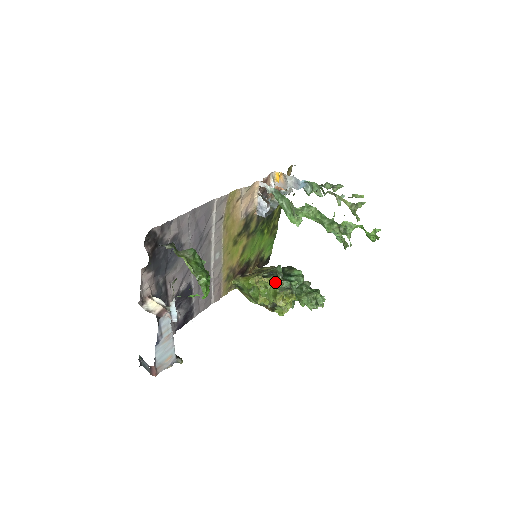
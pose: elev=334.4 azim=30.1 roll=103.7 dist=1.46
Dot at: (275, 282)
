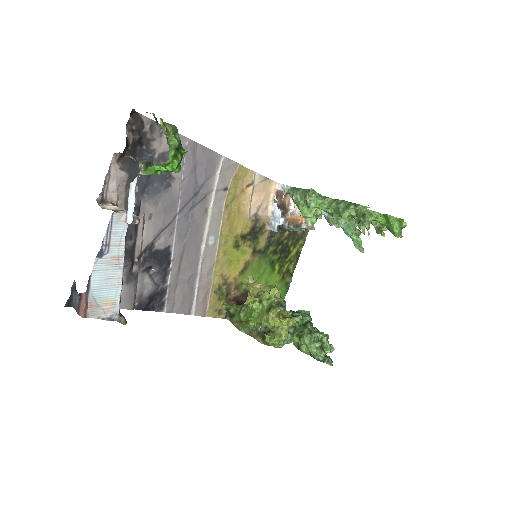
Dot at: (272, 287)
